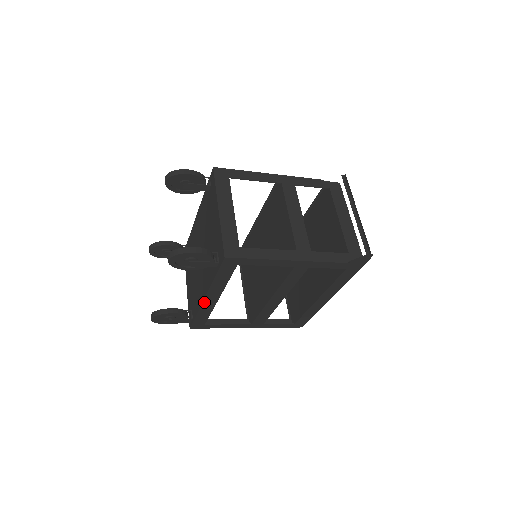
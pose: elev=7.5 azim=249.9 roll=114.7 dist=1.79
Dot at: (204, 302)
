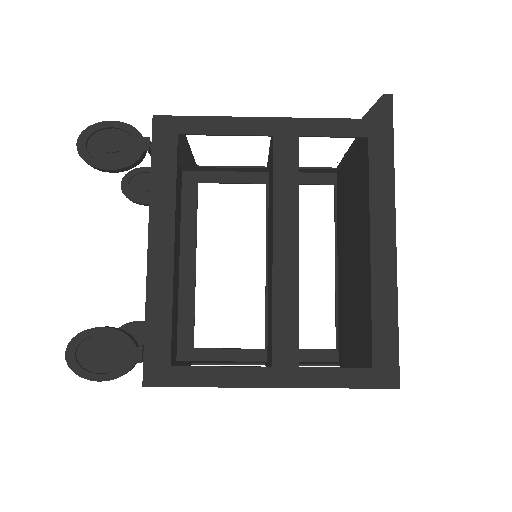
Dot at: (150, 264)
